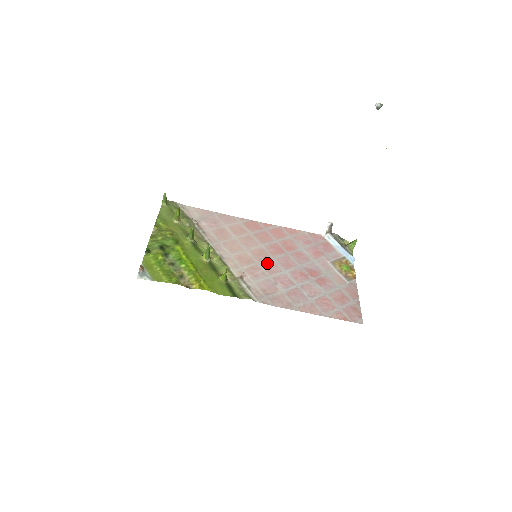
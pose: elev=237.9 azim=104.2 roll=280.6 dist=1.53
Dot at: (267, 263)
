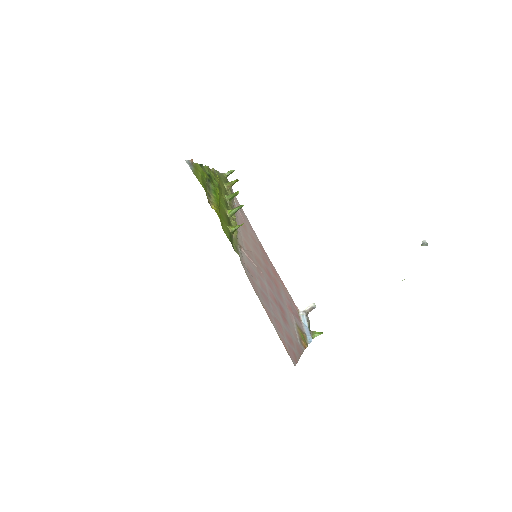
Dot at: (259, 267)
